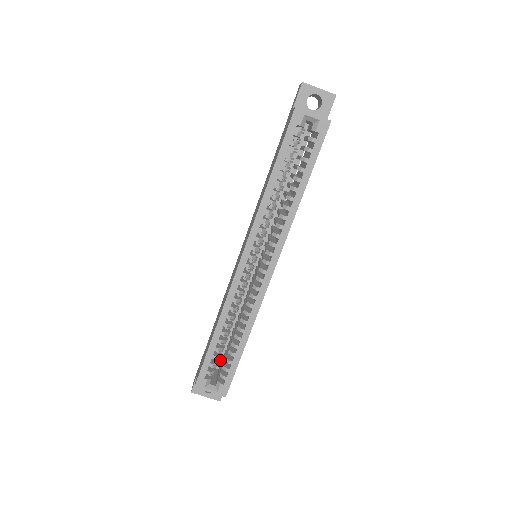
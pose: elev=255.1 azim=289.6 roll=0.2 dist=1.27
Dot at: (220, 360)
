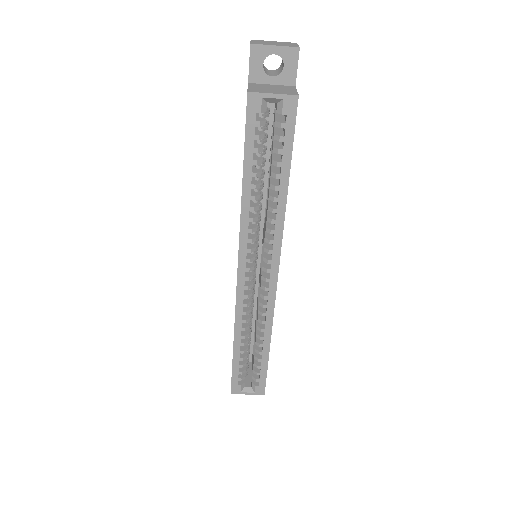
Dot at: (251, 354)
